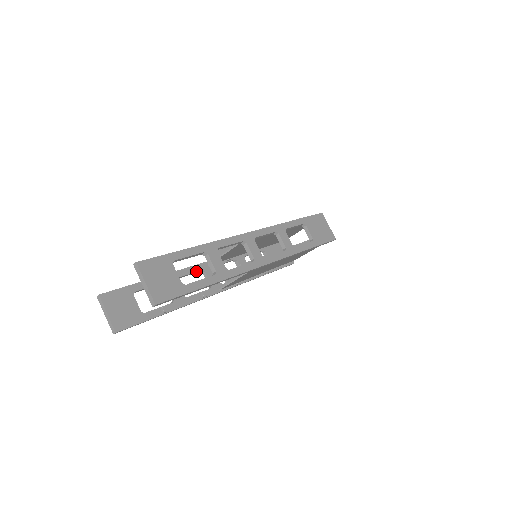
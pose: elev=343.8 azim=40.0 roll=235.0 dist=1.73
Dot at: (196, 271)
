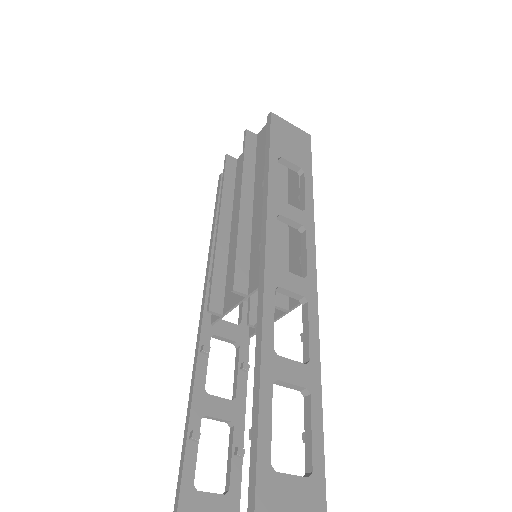
Dot at: (208, 349)
